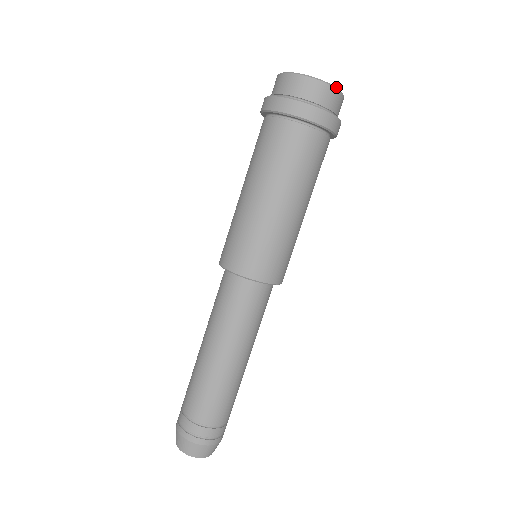
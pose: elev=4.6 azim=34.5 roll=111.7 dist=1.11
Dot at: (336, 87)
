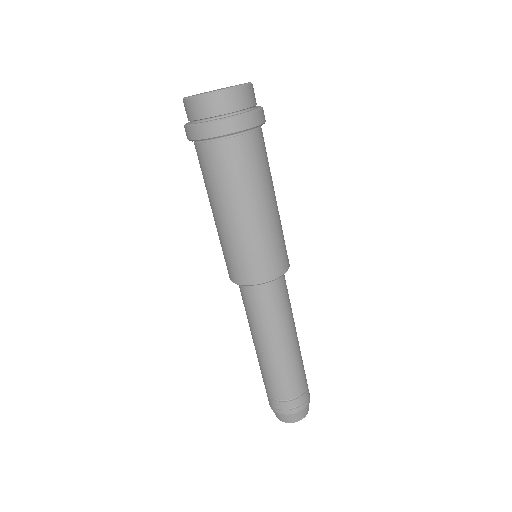
Dot at: (250, 82)
